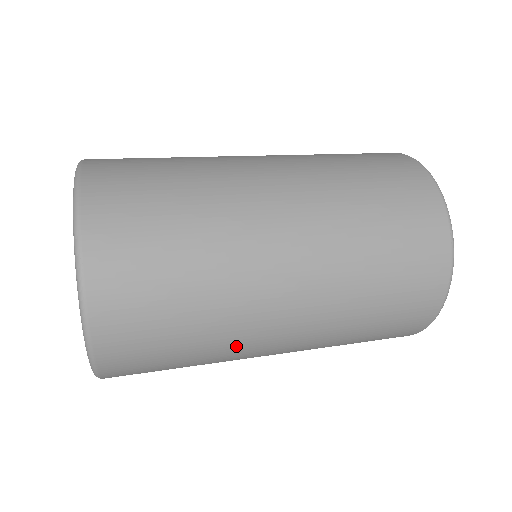
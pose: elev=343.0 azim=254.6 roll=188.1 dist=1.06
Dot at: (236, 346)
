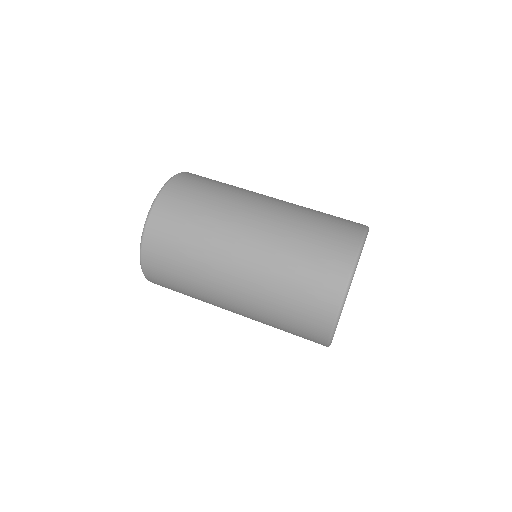
Dot at: (207, 294)
